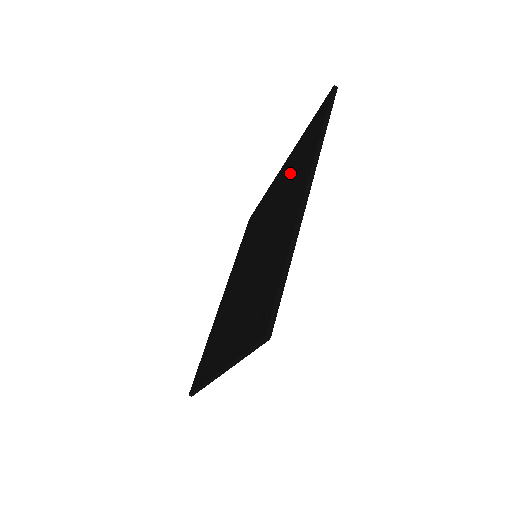
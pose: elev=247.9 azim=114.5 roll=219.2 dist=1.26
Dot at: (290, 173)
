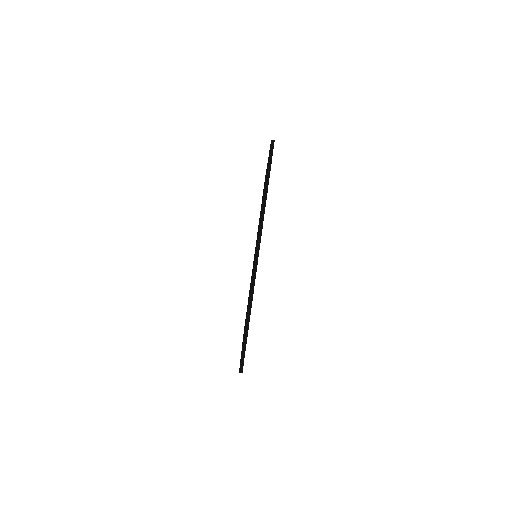
Dot at: occluded
